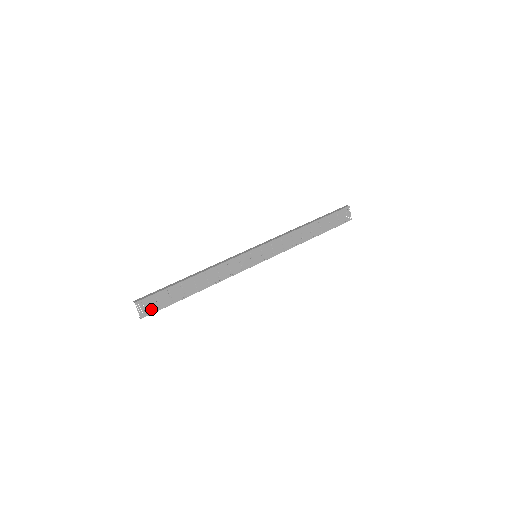
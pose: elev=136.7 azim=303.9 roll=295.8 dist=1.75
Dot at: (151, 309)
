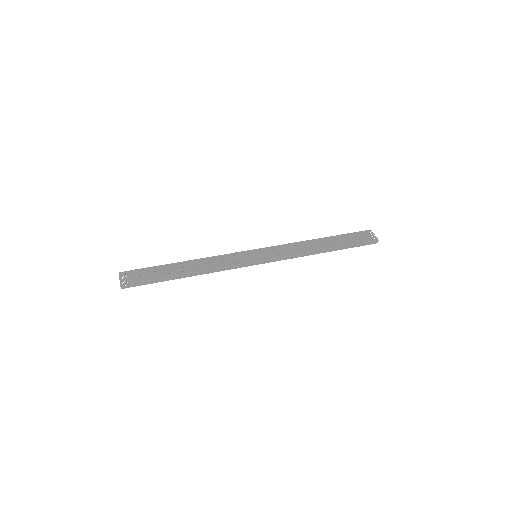
Dot at: (133, 280)
